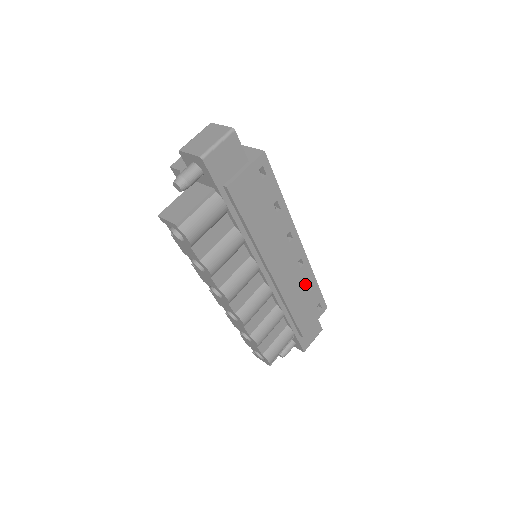
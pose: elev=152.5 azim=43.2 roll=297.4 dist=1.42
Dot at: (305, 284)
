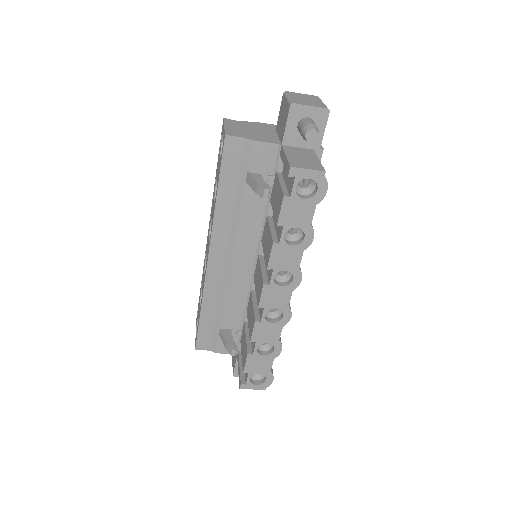
Dot at: occluded
